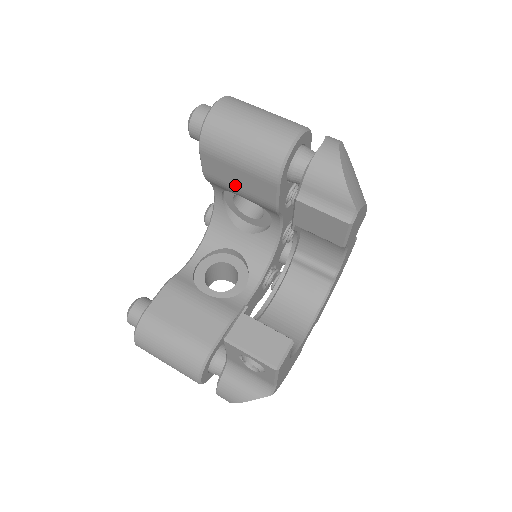
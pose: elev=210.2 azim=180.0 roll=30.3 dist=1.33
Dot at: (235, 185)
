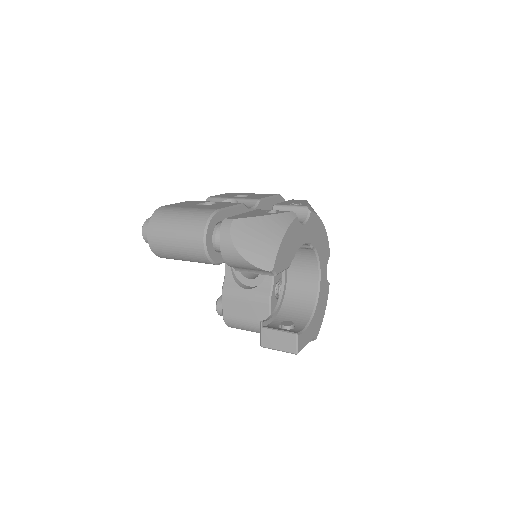
Dot at: occluded
